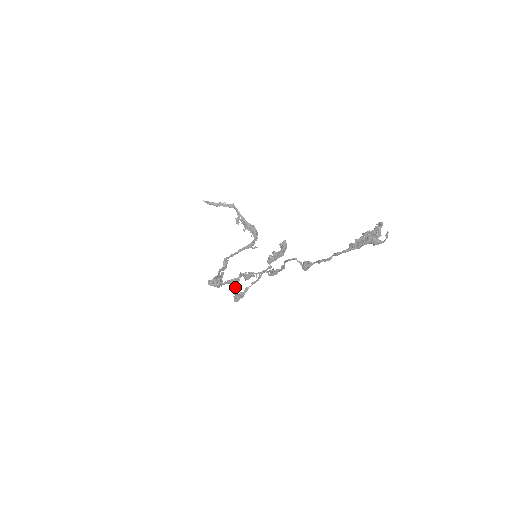
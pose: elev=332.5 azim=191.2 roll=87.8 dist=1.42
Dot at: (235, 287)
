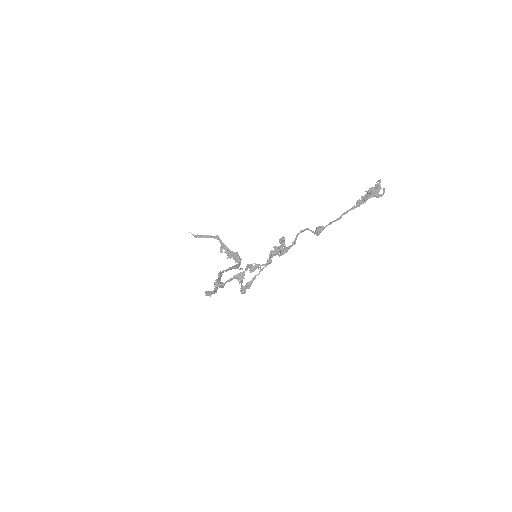
Dot at: (241, 281)
